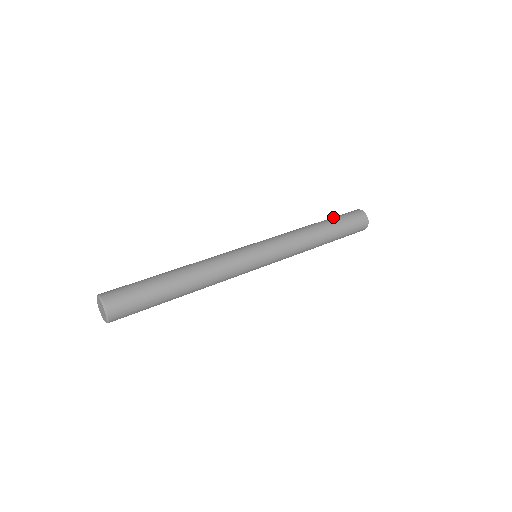
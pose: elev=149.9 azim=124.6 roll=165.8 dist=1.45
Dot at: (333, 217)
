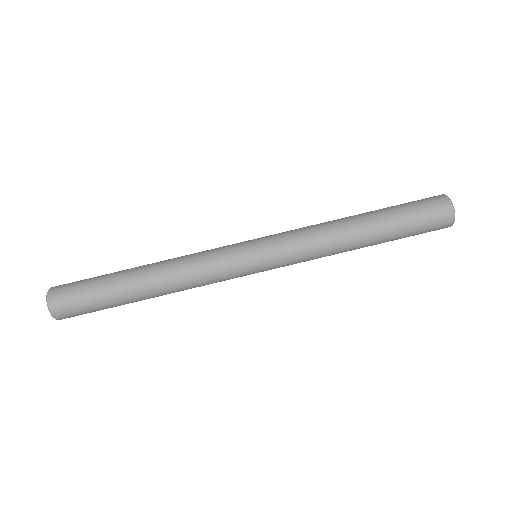
Dot at: (397, 211)
